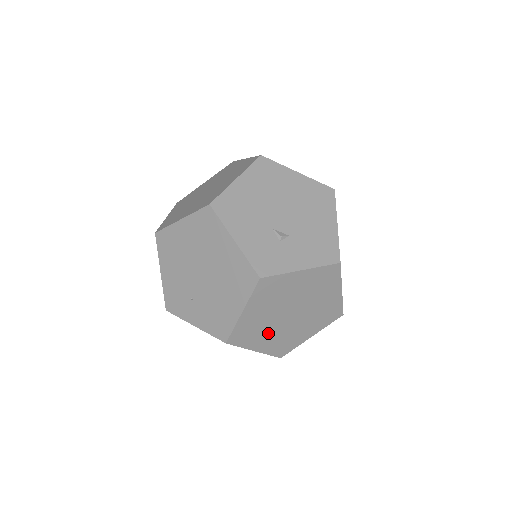
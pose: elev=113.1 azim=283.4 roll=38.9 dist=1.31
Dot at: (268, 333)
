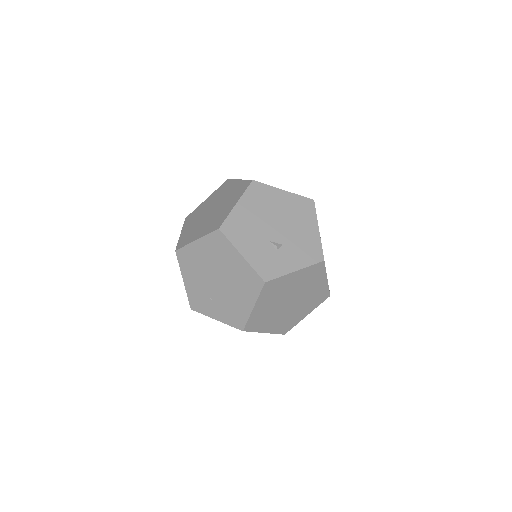
Dot at: (274, 319)
